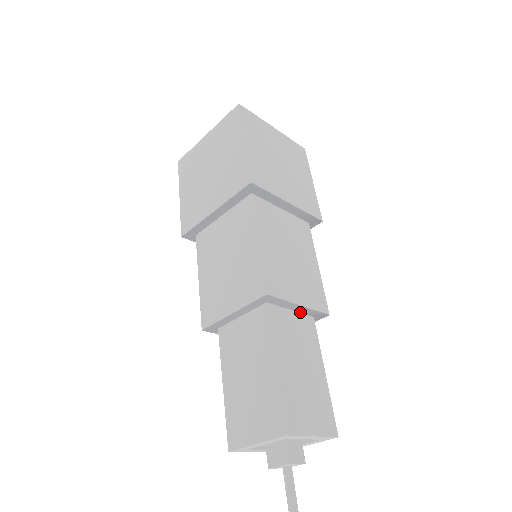
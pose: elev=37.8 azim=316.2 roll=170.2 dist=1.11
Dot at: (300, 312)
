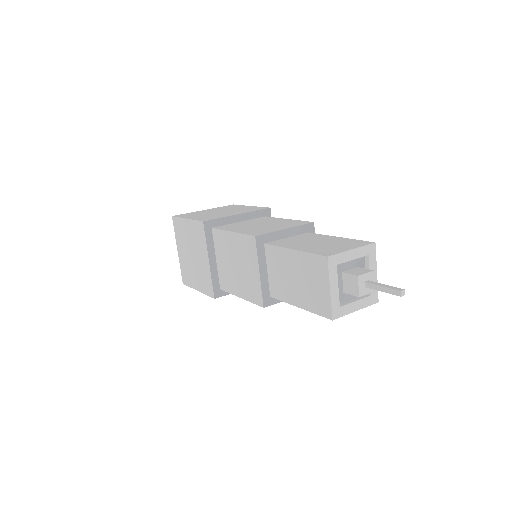
Dot at: (294, 235)
